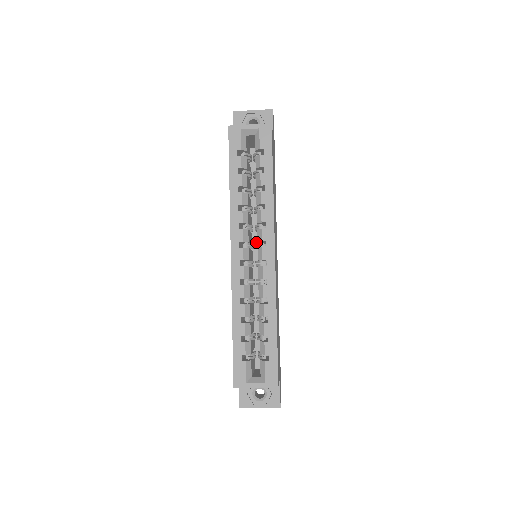
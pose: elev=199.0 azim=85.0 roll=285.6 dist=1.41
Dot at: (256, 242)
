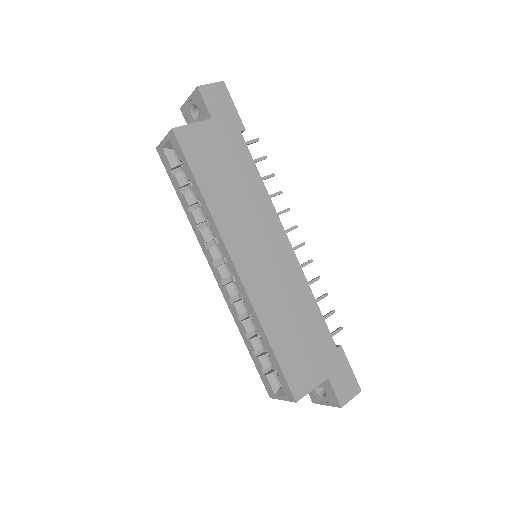
Dot at: occluded
